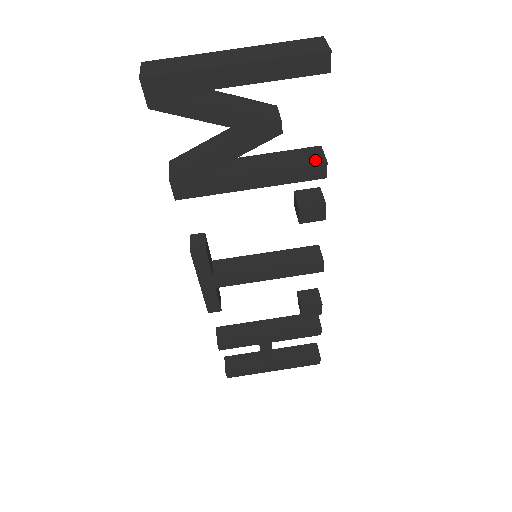
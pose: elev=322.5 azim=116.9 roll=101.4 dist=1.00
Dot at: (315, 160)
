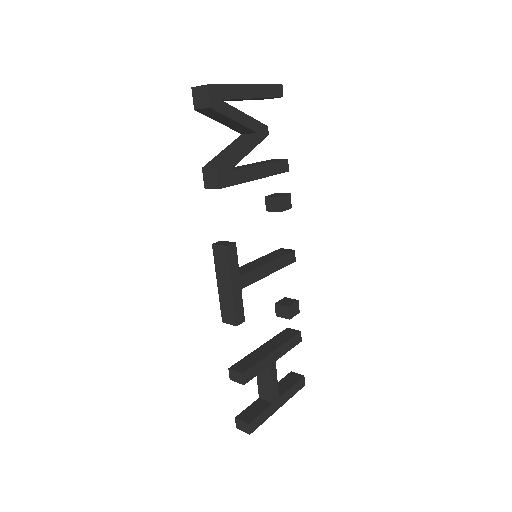
Dot at: (281, 159)
